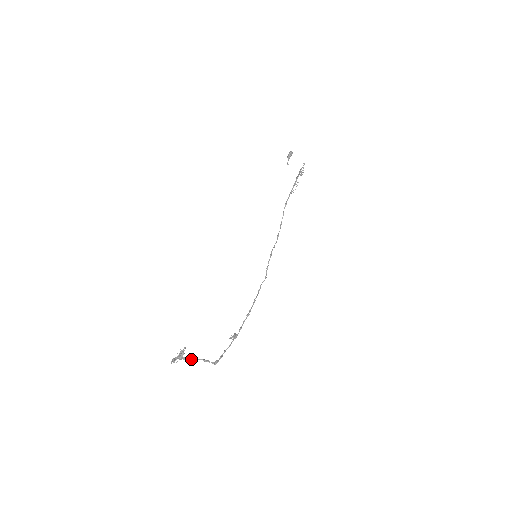
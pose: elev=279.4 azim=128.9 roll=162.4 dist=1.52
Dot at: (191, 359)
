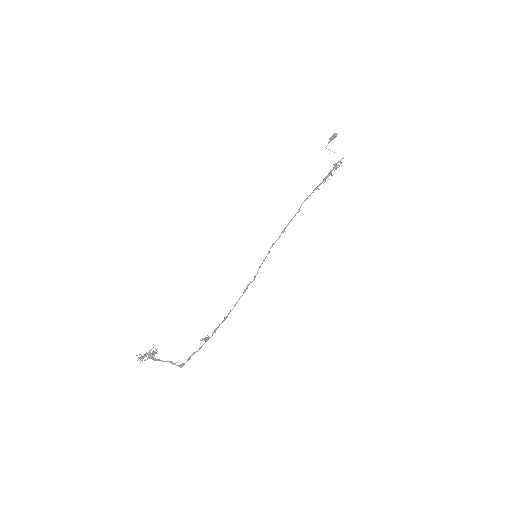
Dot at: (159, 360)
